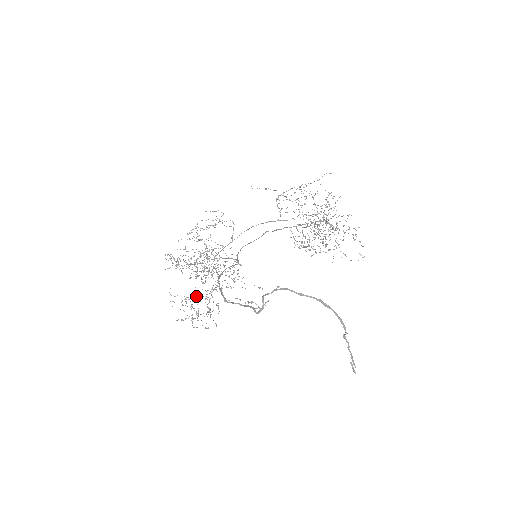
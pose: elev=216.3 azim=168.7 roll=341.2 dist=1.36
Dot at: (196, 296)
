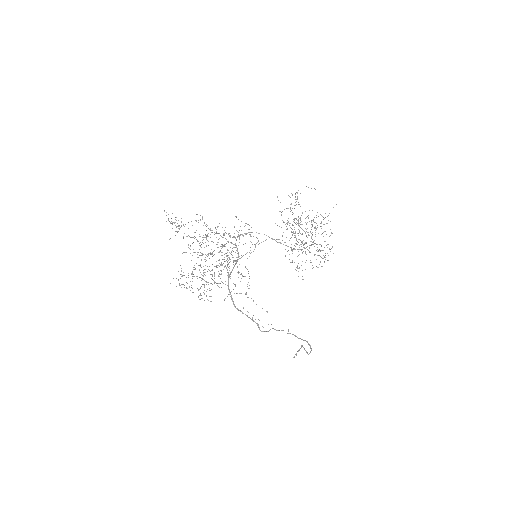
Dot at: occluded
